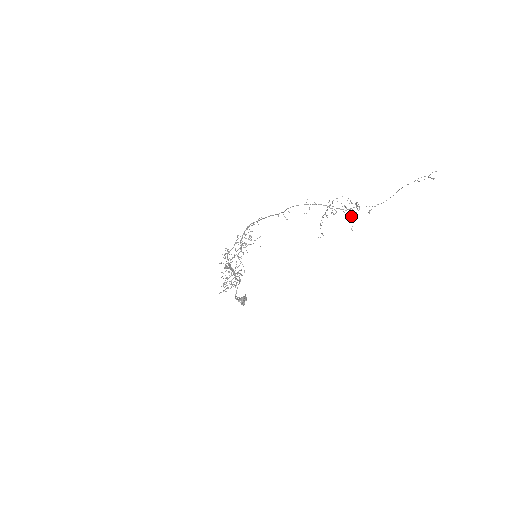
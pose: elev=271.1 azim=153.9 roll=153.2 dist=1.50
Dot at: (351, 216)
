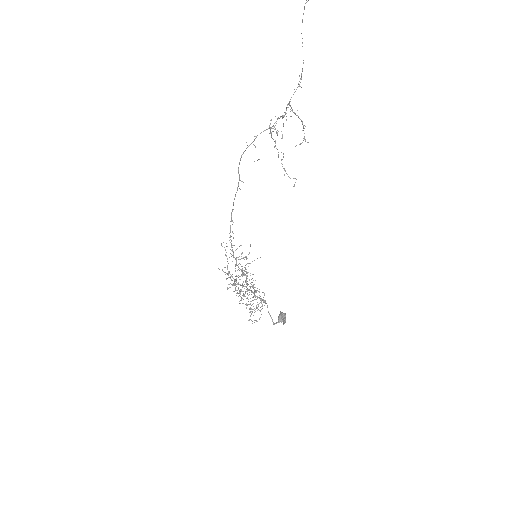
Dot at: (303, 138)
